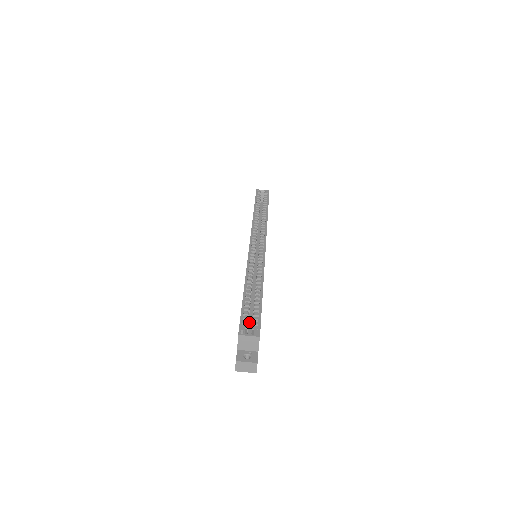
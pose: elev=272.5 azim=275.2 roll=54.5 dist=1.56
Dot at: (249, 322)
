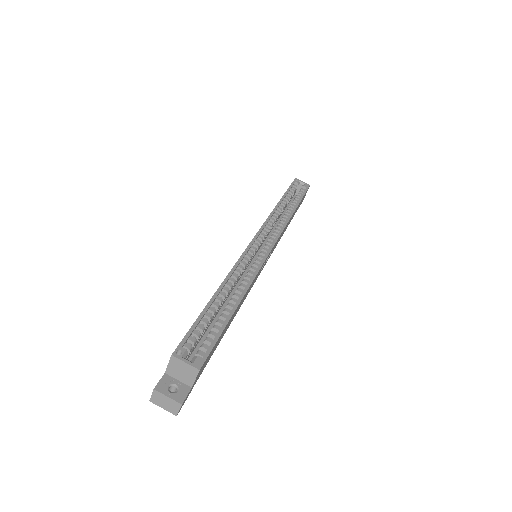
Dot at: (202, 340)
